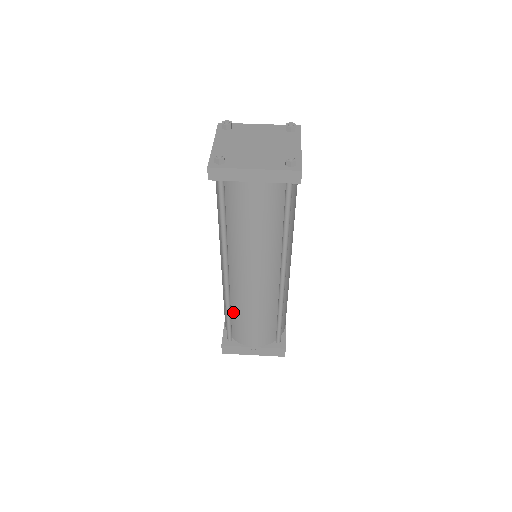
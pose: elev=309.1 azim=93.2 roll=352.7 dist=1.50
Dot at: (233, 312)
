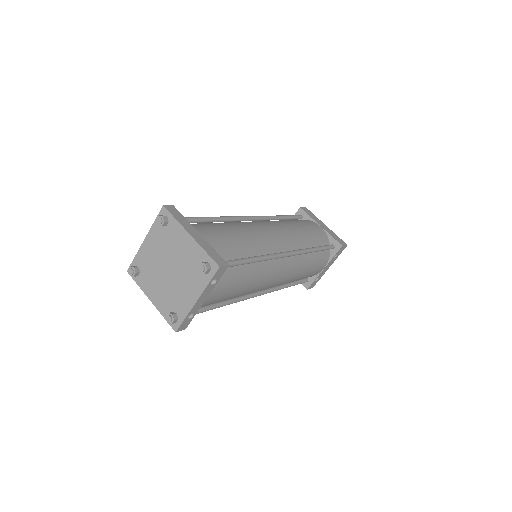
Dot at: occluded
